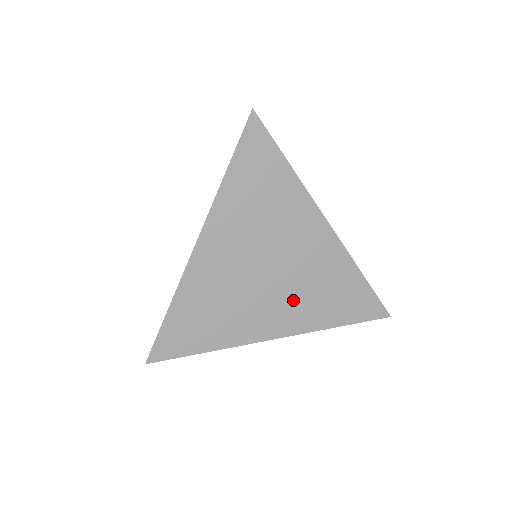
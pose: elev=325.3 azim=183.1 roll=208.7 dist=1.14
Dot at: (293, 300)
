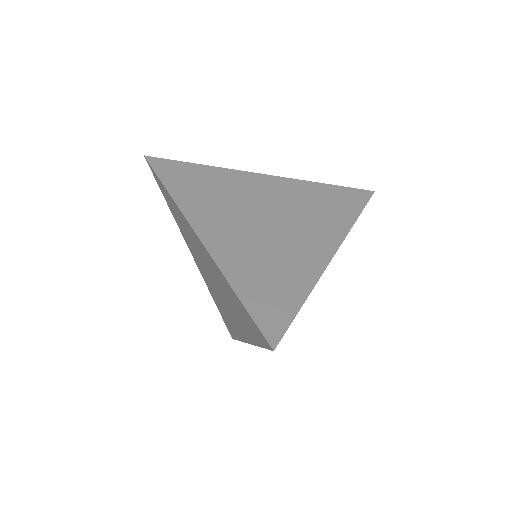
Dot at: (308, 224)
